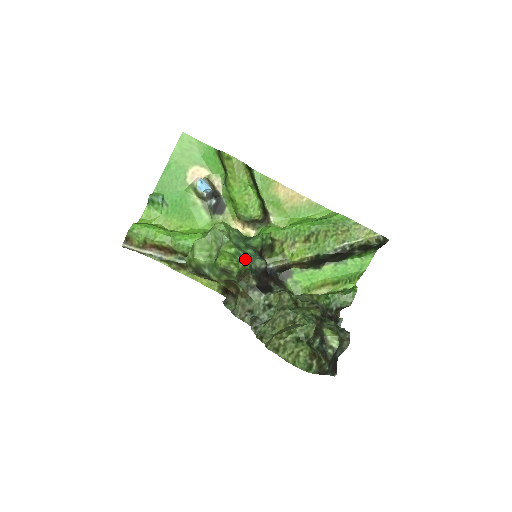
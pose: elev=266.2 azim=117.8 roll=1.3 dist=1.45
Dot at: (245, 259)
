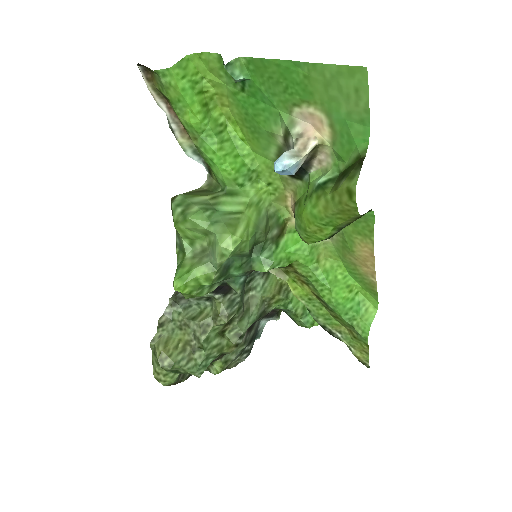
Dot at: (219, 282)
